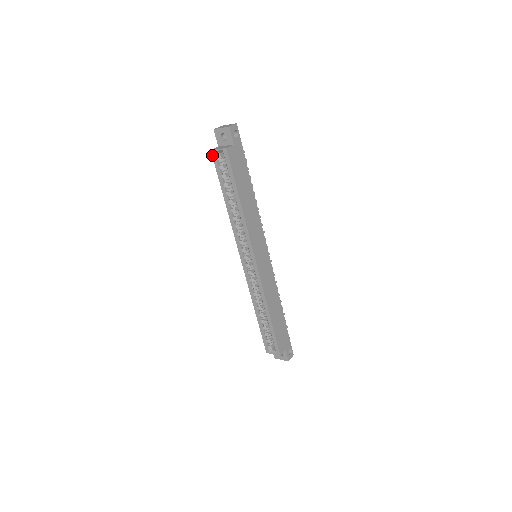
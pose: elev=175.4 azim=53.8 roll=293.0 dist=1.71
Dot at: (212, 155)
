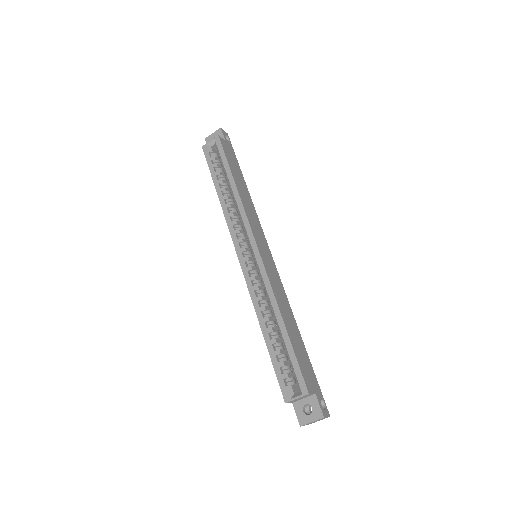
Dot at: (203, 150)
